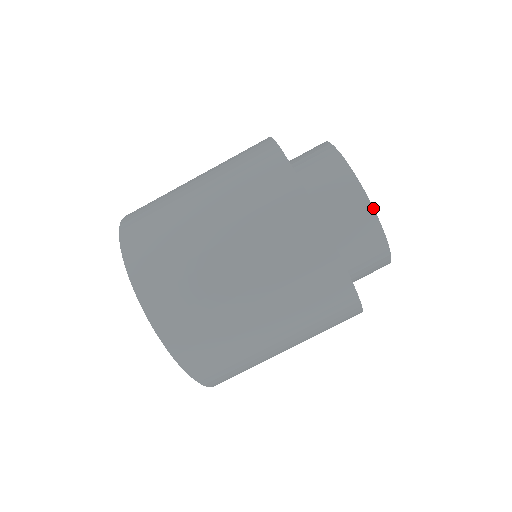
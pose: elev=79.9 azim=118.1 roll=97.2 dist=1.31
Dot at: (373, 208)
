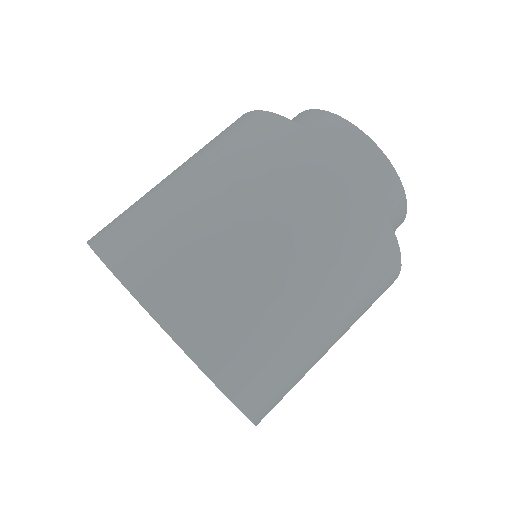
Dot at: (355, 126)
